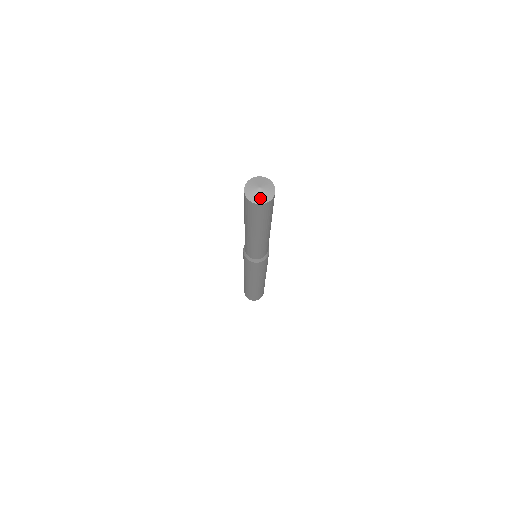
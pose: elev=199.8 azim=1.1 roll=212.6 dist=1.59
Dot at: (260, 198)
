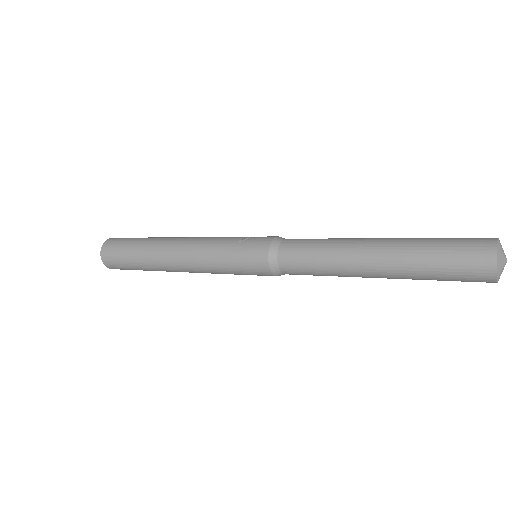
Dot at: occluded
